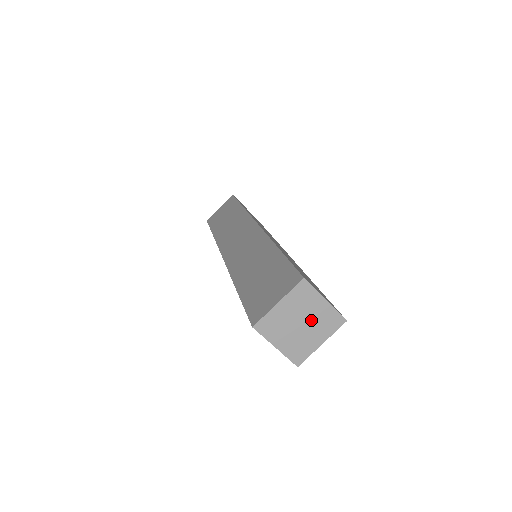
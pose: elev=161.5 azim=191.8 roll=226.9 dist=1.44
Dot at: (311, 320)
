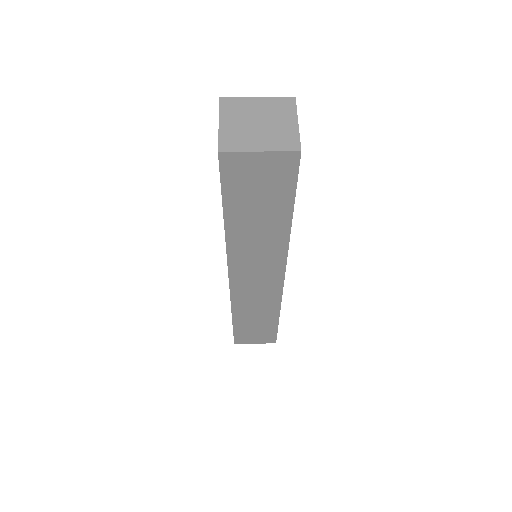
Dot at: (264, 115)
